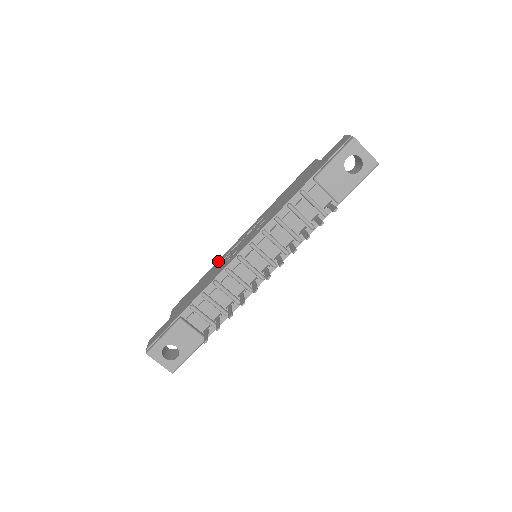
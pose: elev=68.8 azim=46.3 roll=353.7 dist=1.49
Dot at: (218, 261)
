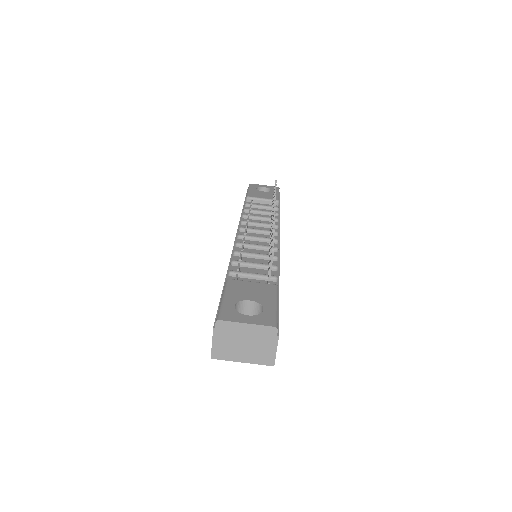
Dot at: occluded
